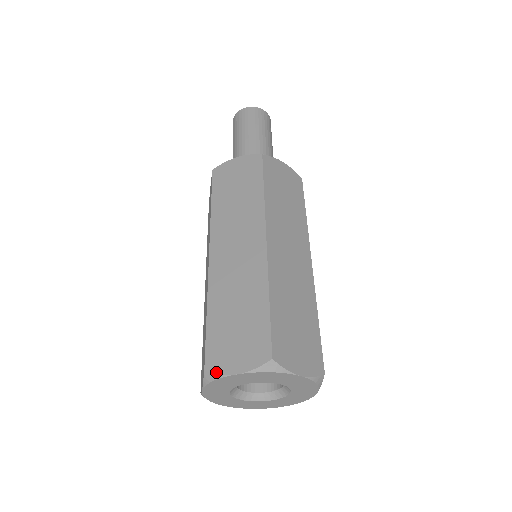
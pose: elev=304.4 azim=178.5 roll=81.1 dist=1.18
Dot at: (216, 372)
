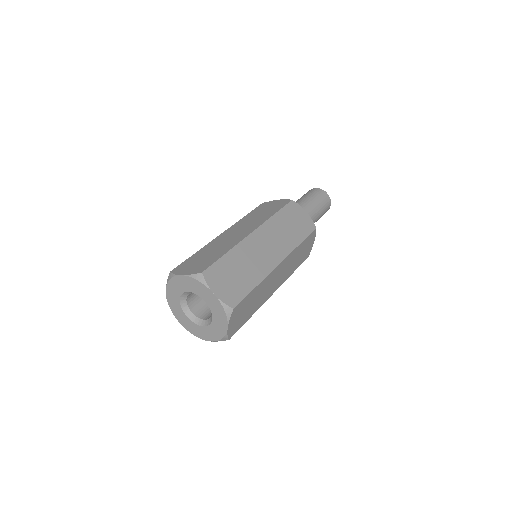
Dot at: occluded
